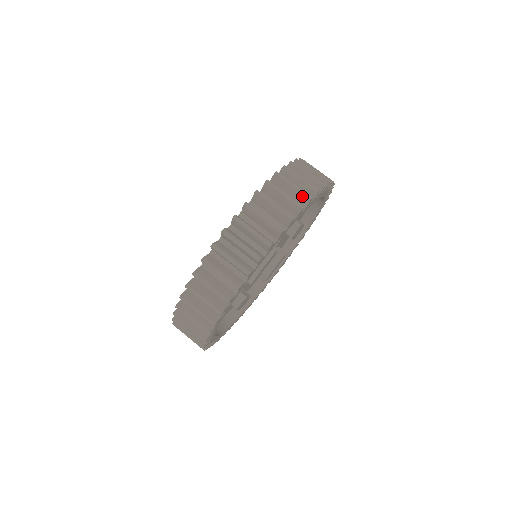
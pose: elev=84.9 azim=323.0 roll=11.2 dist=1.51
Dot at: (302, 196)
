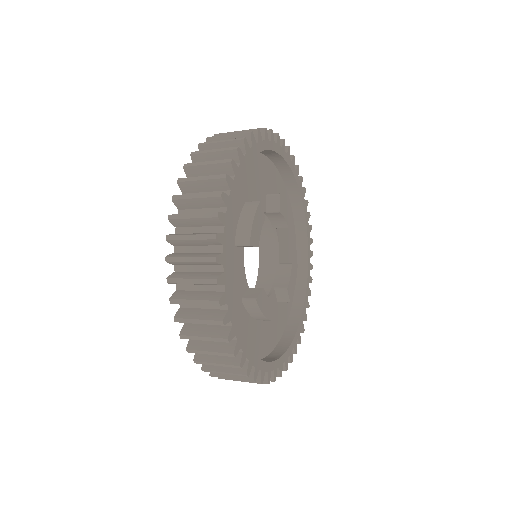
Dot at: occluded
